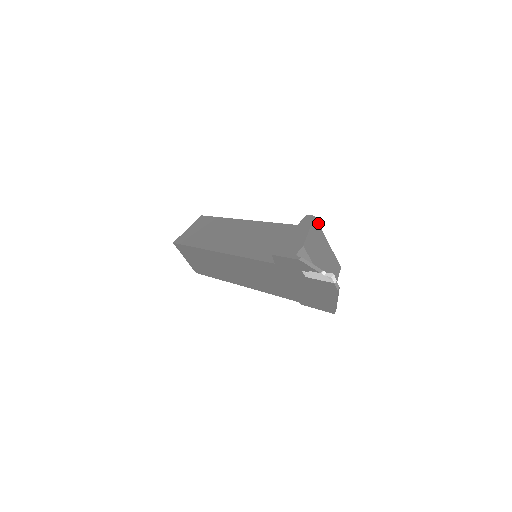
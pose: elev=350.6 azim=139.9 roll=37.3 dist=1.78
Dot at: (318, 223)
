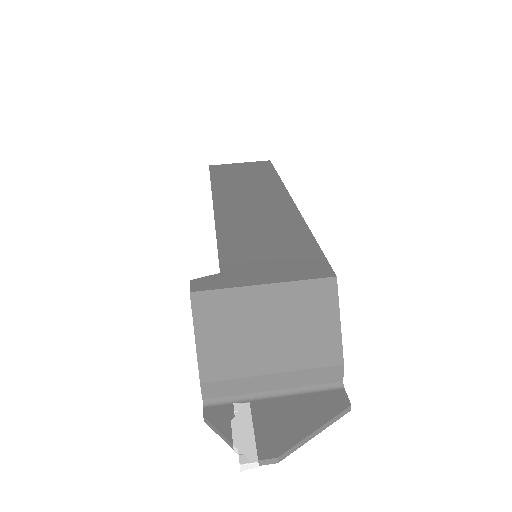
Dot at: (209, 290)
